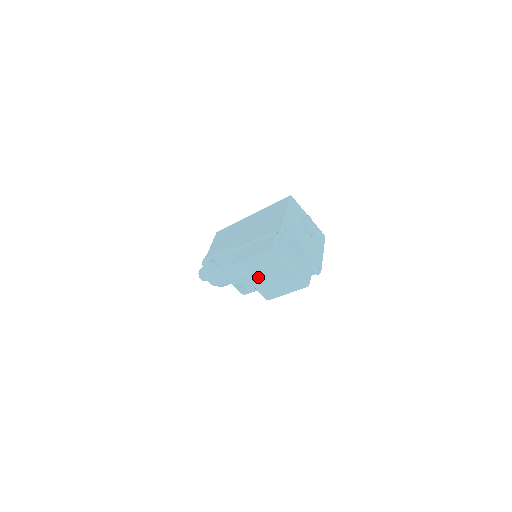
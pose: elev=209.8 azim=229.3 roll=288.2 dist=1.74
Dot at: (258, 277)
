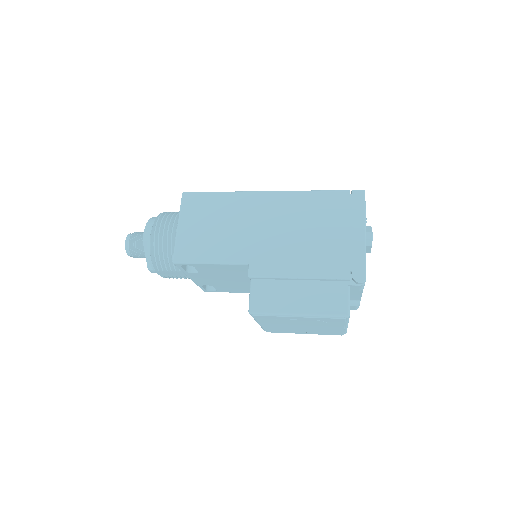
Dot at: (281, 324)
